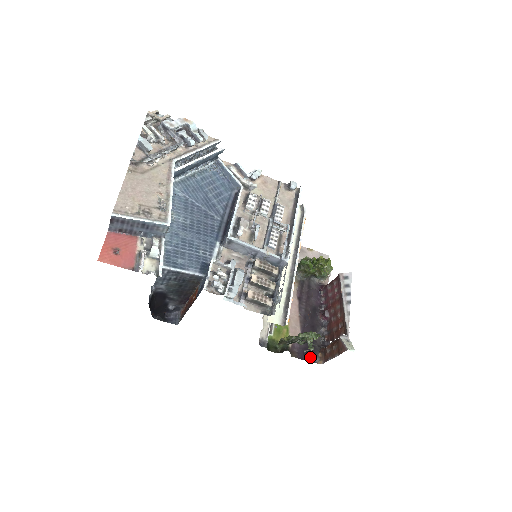
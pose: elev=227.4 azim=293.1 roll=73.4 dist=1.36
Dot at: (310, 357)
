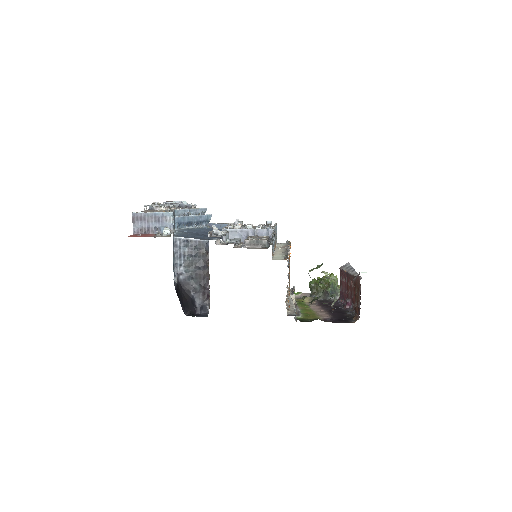
Dot at: (345, 321)
